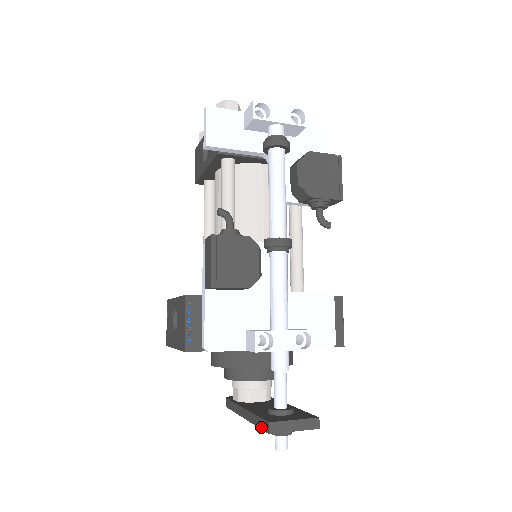
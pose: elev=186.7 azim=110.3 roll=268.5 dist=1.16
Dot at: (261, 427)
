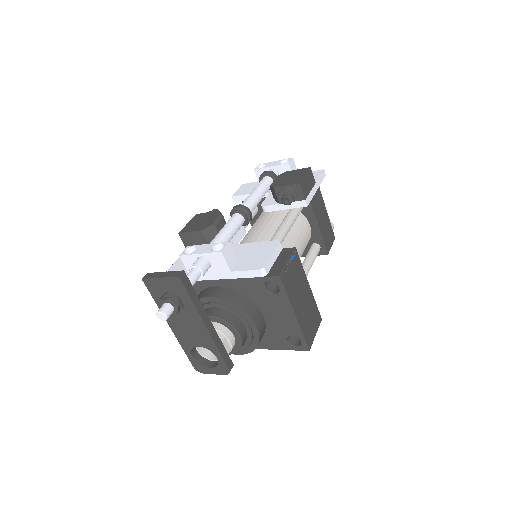
Dot at: (150, 291)
